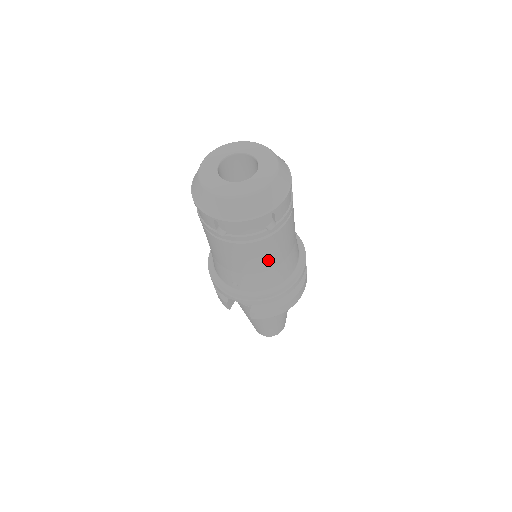
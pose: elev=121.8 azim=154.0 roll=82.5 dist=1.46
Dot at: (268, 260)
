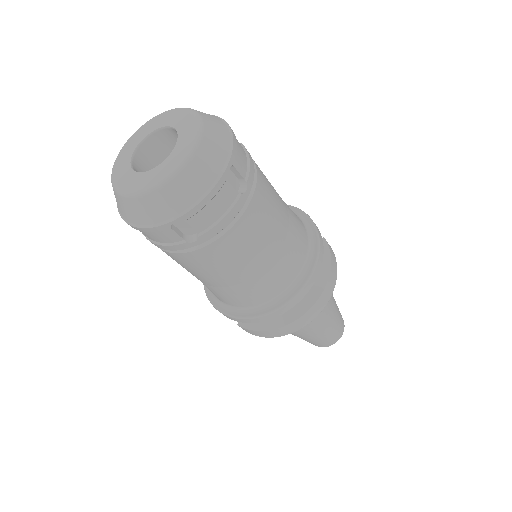
Dot at: (219, 275)
